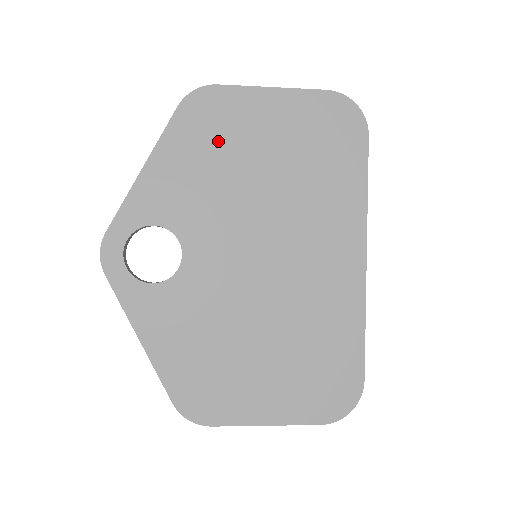
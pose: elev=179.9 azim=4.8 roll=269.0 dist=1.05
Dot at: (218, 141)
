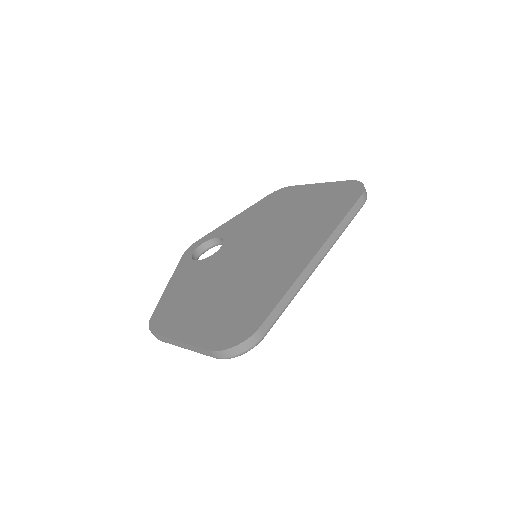
Dot at: (275, 205)
